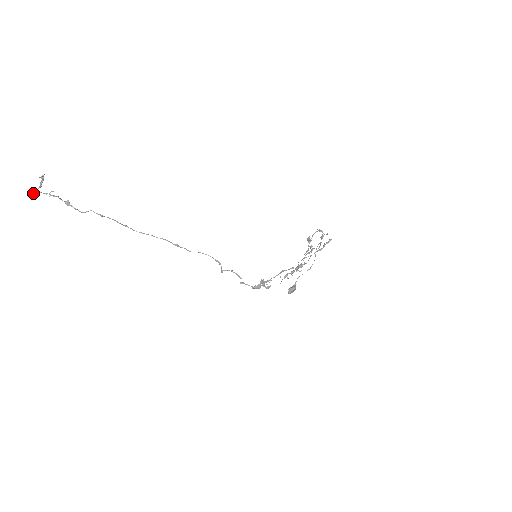
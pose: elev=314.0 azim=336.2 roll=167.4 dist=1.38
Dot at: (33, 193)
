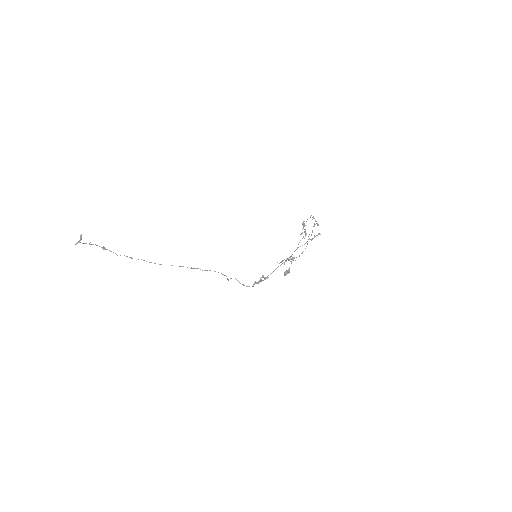
Dot at: occluded
